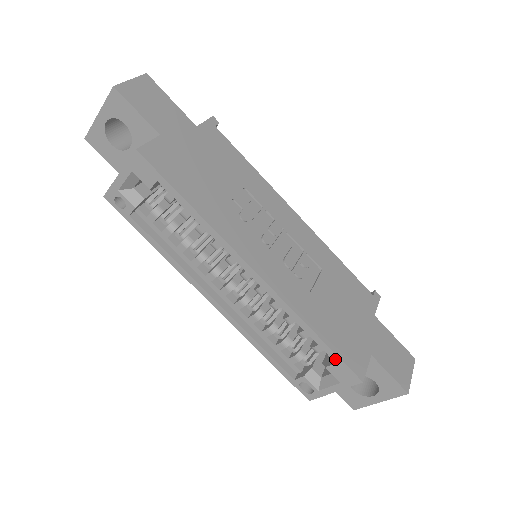
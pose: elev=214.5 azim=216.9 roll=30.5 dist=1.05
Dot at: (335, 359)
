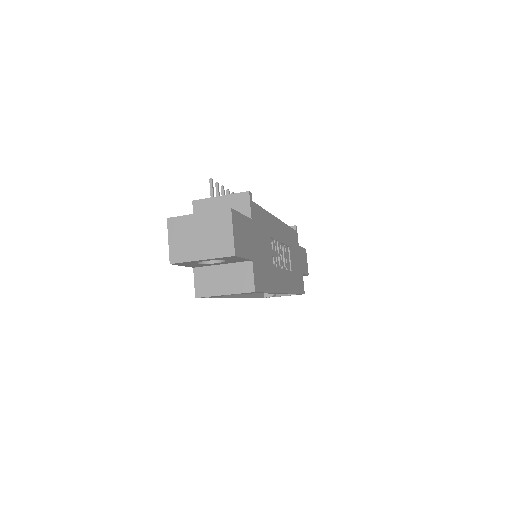
Dot at: occluded
